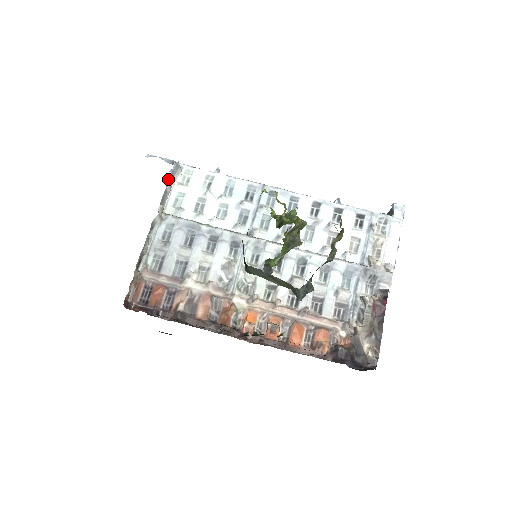
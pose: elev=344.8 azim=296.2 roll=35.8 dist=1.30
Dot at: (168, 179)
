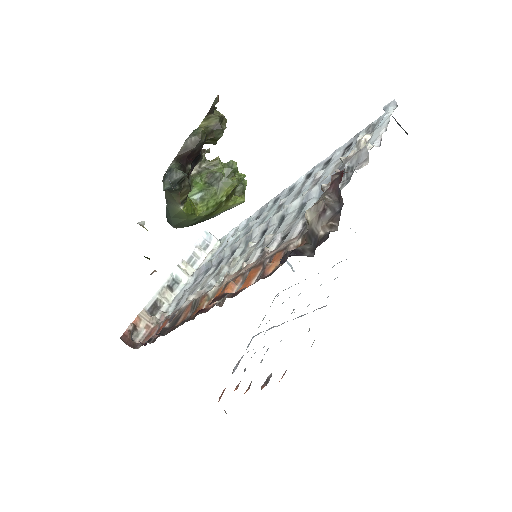
Dot at: (195, 244)
